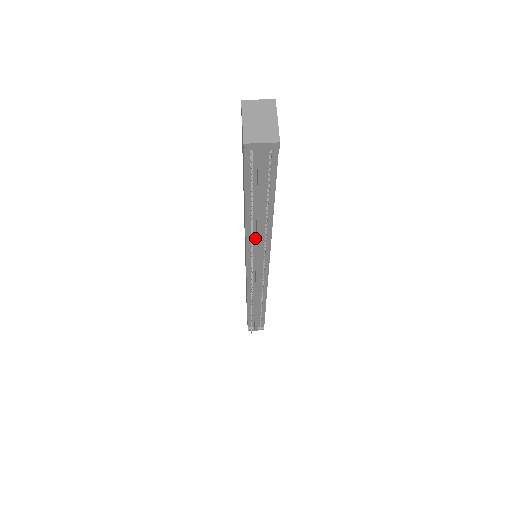
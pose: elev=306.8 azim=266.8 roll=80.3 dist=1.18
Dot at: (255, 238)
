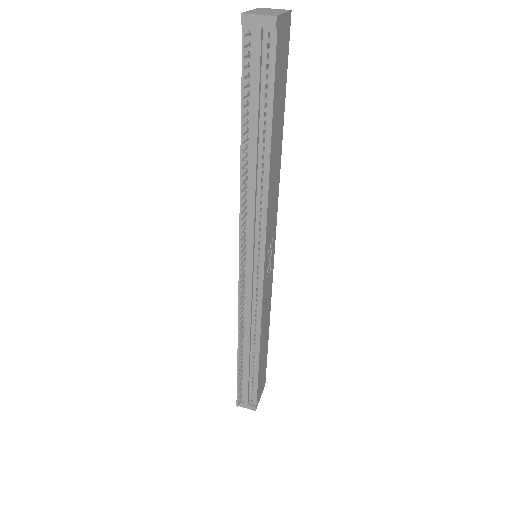
Dot at: (250, 197)
